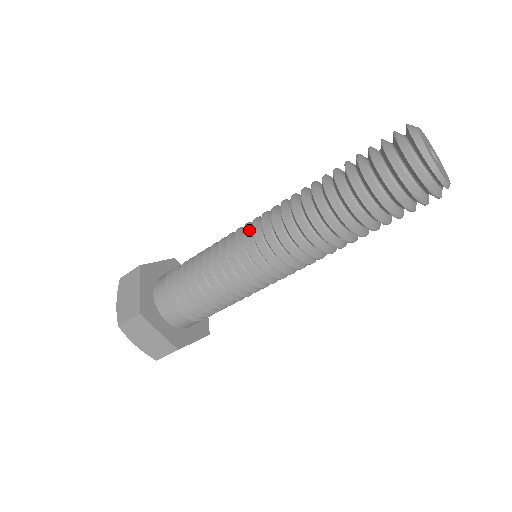
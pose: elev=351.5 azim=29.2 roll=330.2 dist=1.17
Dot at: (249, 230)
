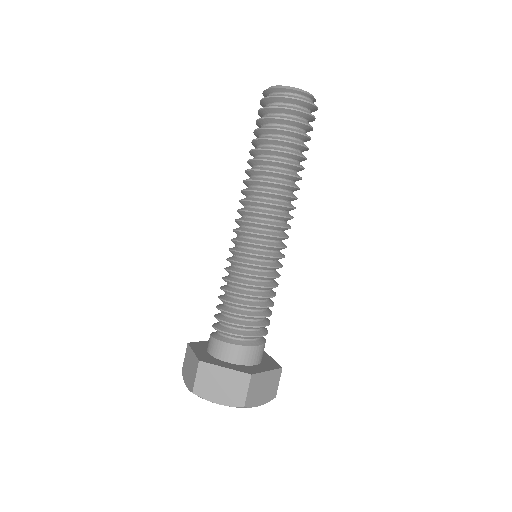
Dot at: occluded
